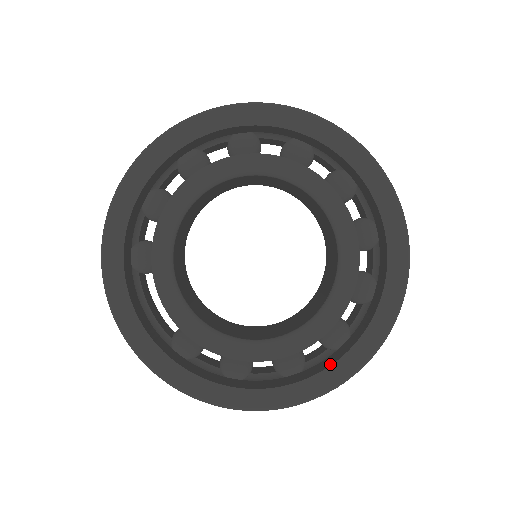
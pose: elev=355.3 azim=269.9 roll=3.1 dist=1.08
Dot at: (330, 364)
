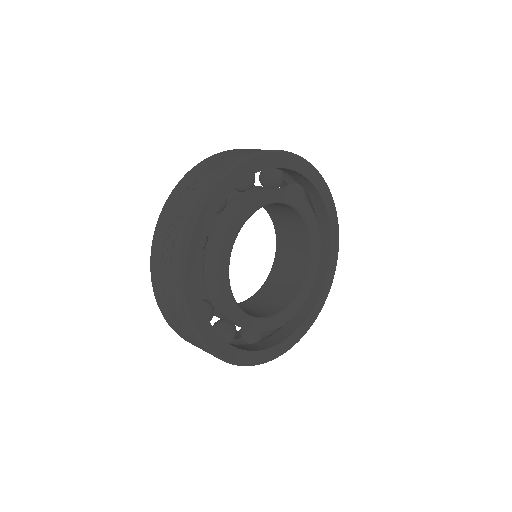
Dot at: (286, 337)
